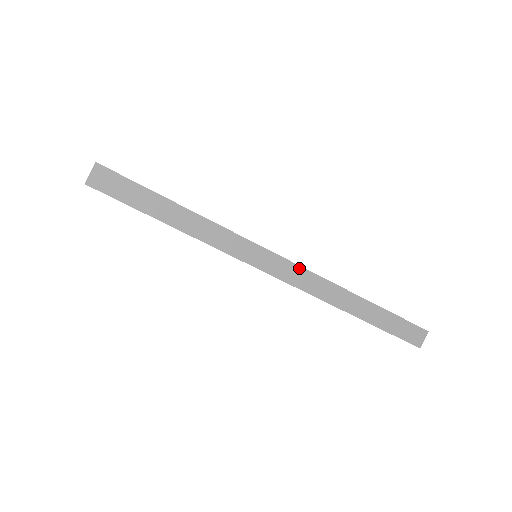
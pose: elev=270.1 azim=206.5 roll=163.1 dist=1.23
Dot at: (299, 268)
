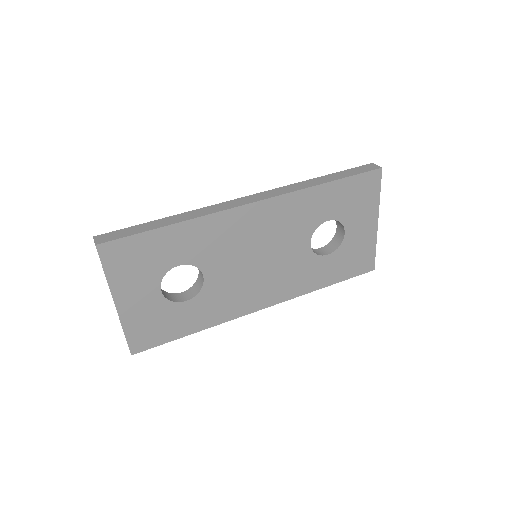
Dot at: (262, 193)
